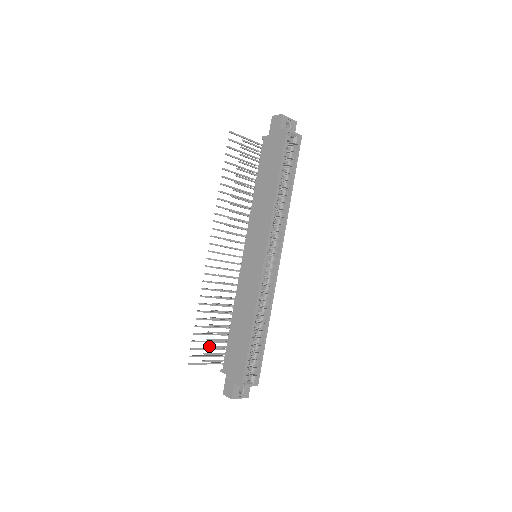
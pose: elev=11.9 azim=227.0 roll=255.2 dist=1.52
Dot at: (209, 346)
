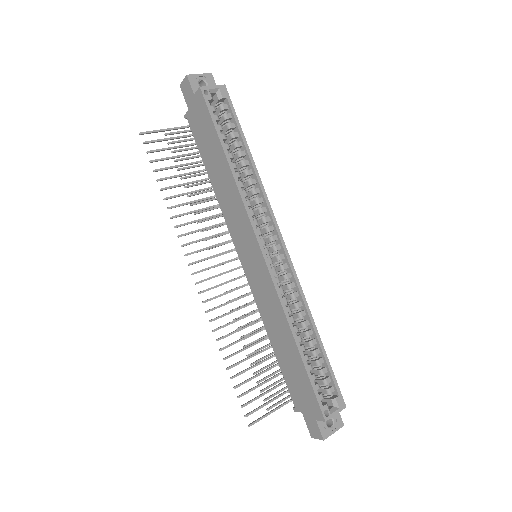
Dot at: (265, 388)
